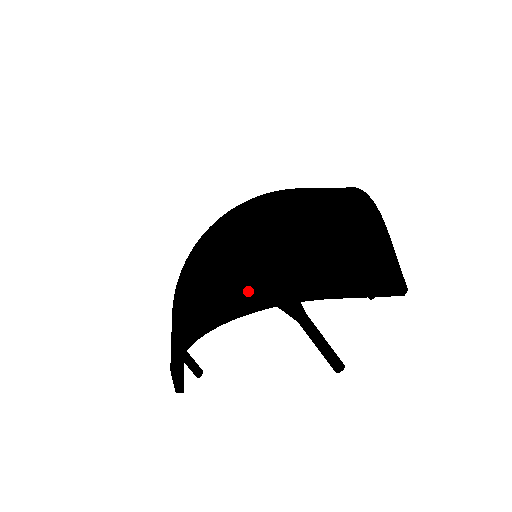
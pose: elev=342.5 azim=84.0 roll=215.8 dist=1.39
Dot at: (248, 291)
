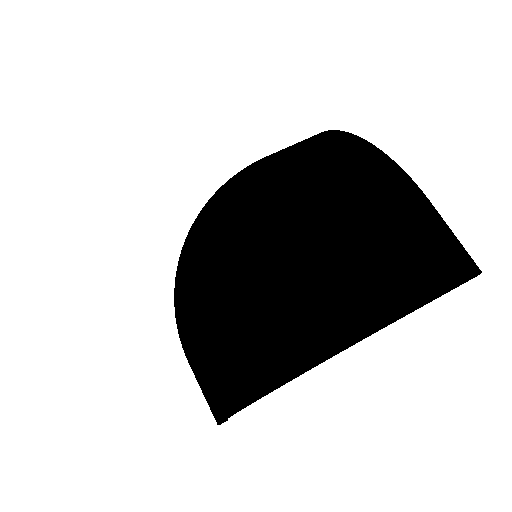
Dot at: (300, 346)
